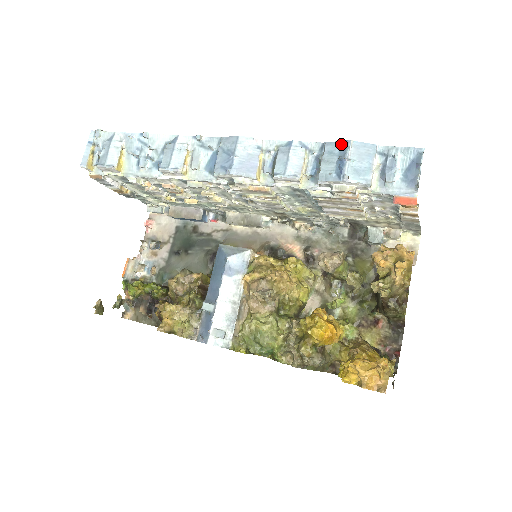
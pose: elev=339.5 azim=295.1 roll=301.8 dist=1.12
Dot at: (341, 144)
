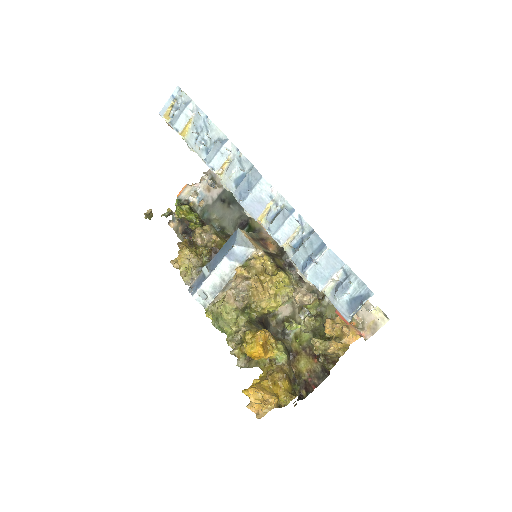
Dot at: (321, 243)
